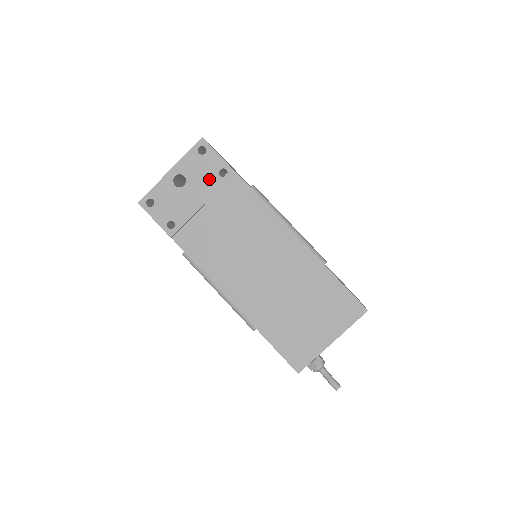
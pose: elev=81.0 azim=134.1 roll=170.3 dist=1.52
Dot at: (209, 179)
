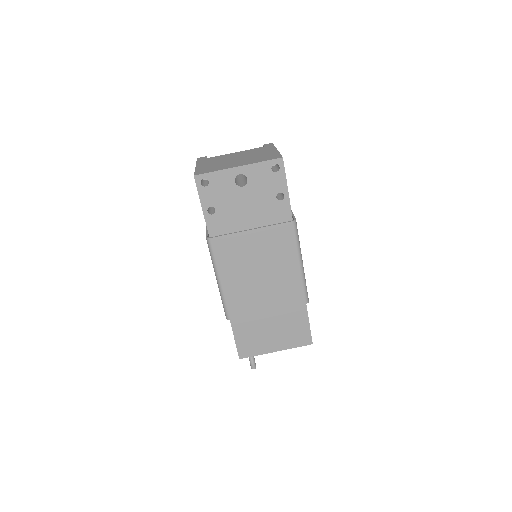
Dot at: (266, 194)
